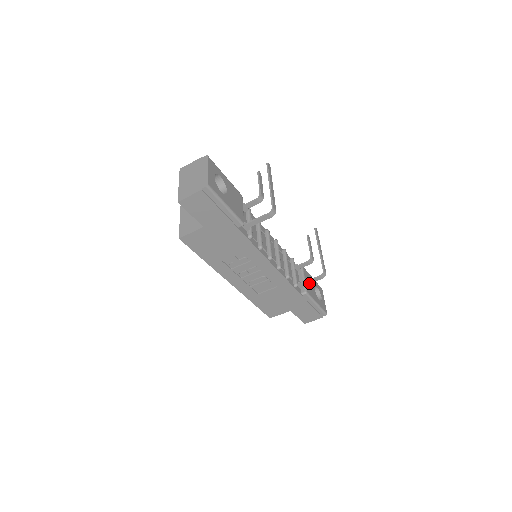
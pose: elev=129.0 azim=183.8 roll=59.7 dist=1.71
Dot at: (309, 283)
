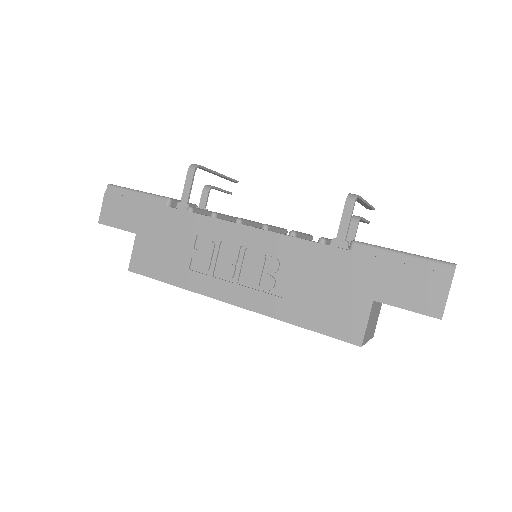
Dot at: (347, 228)
